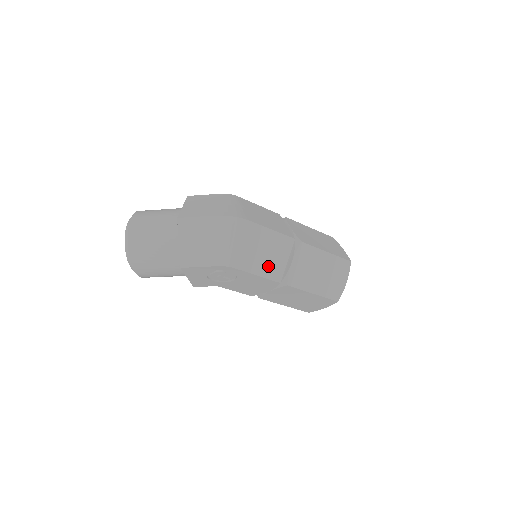
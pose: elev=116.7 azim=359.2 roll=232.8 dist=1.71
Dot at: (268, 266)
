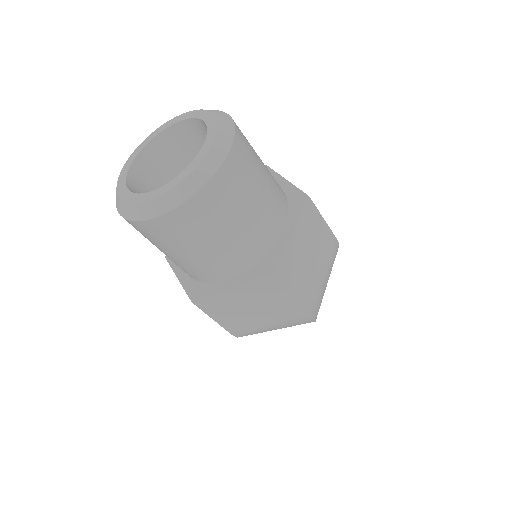
Dot at: occluded
